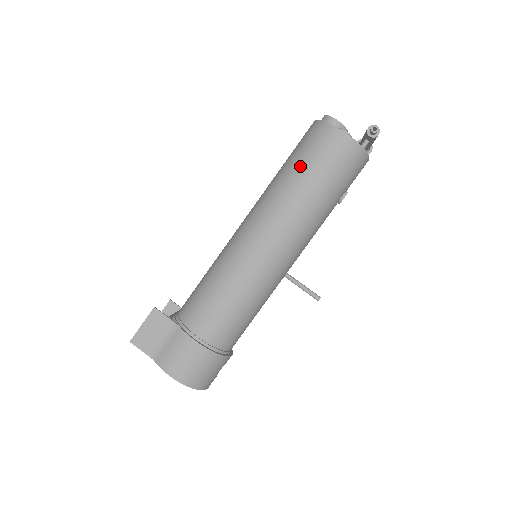
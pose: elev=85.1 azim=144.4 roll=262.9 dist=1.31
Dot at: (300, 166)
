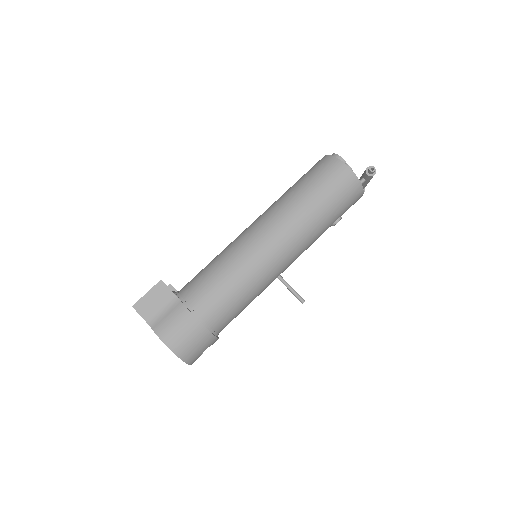
Dot at: (308, 186)
